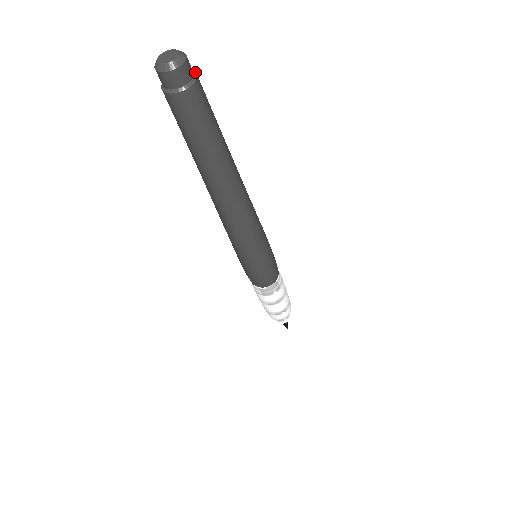
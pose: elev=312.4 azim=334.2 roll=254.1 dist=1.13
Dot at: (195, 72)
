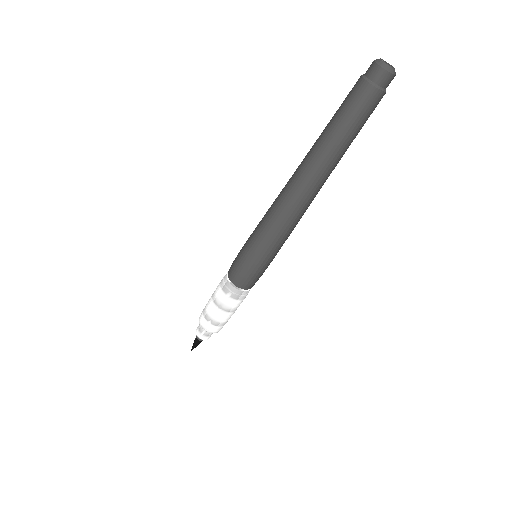
Dot at: occluded
